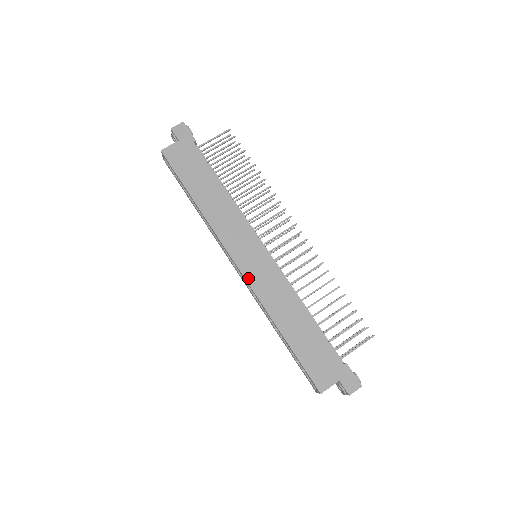
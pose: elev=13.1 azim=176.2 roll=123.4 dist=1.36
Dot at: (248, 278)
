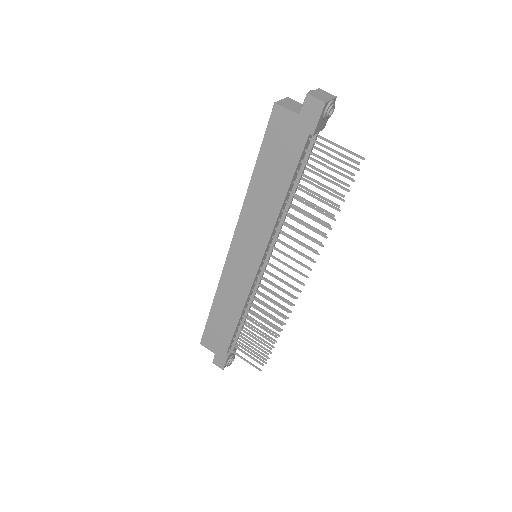
Dot at: (228, 263)
